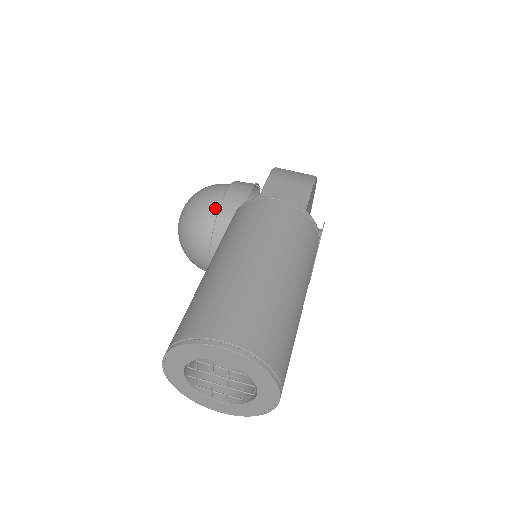
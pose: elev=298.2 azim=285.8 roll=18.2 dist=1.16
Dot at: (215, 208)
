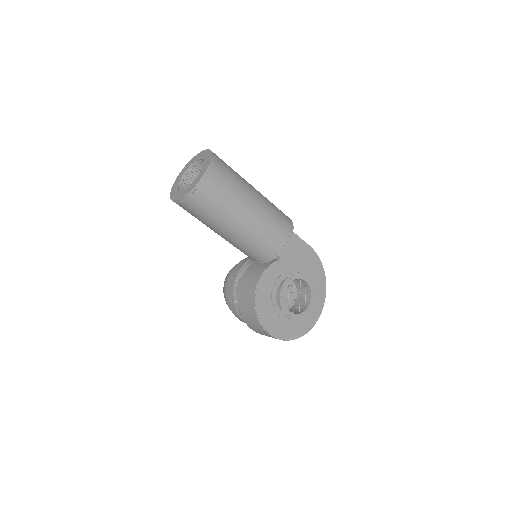
Dot at: occluded
